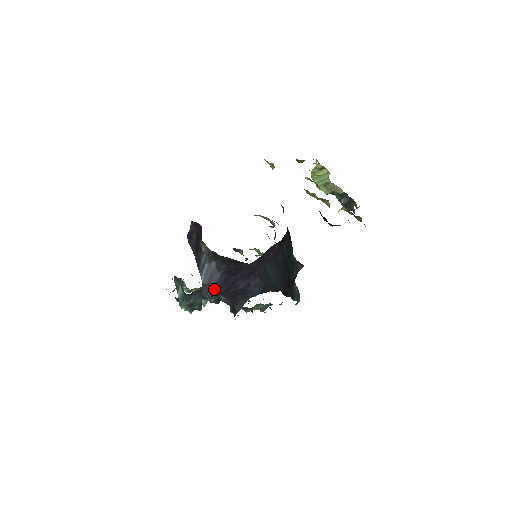
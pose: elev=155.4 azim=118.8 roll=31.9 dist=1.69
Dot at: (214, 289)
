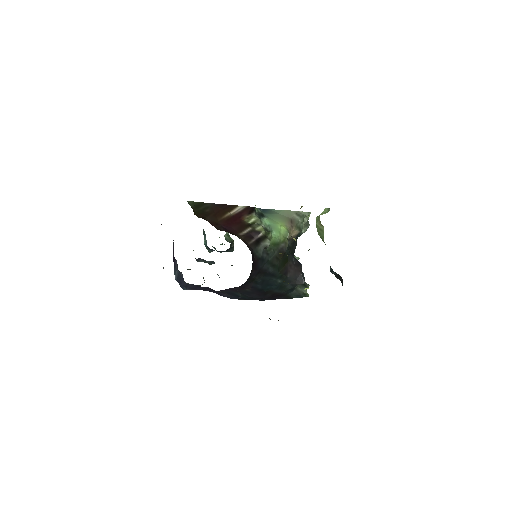
Dot at: (186, 288)
